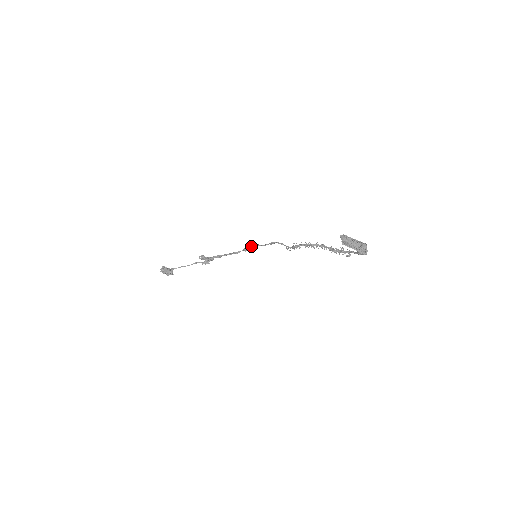
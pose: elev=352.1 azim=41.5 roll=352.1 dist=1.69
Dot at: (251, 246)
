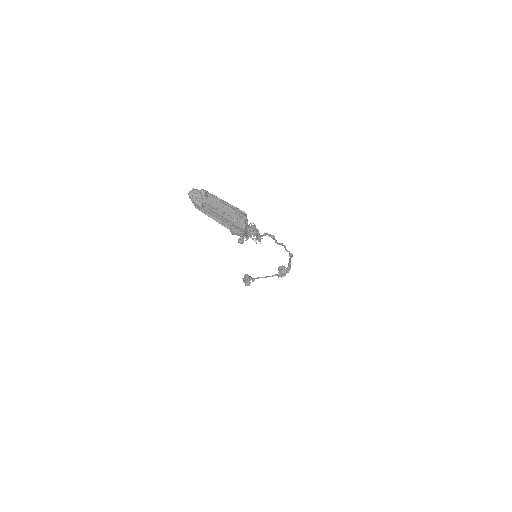
Dot at: (285, 247)
